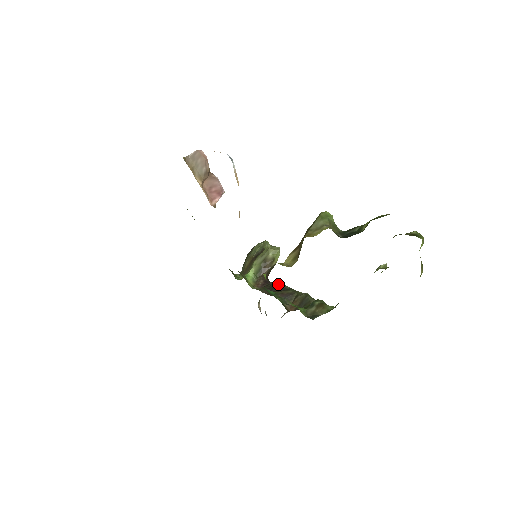
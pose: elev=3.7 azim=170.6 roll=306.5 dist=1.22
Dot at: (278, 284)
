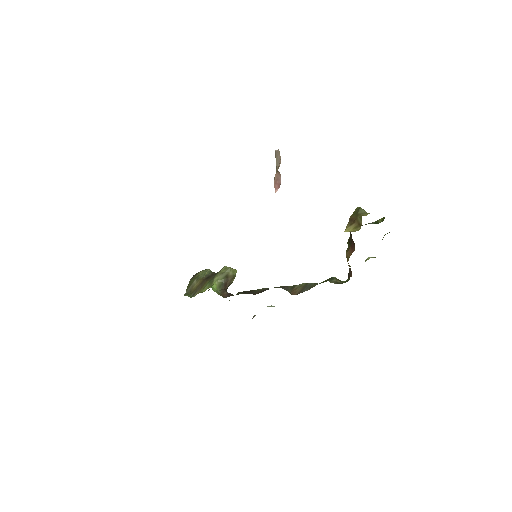
Dot at: (252, 290)
